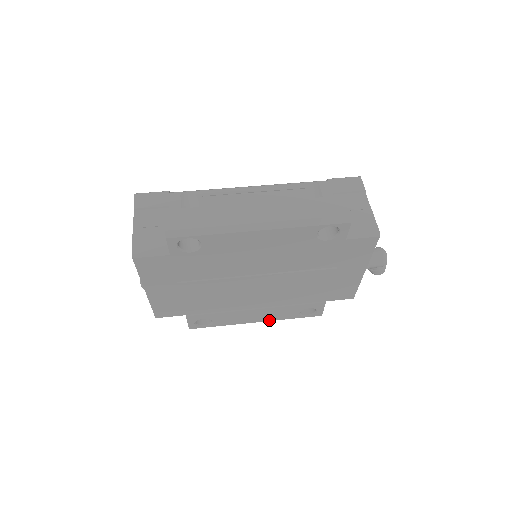
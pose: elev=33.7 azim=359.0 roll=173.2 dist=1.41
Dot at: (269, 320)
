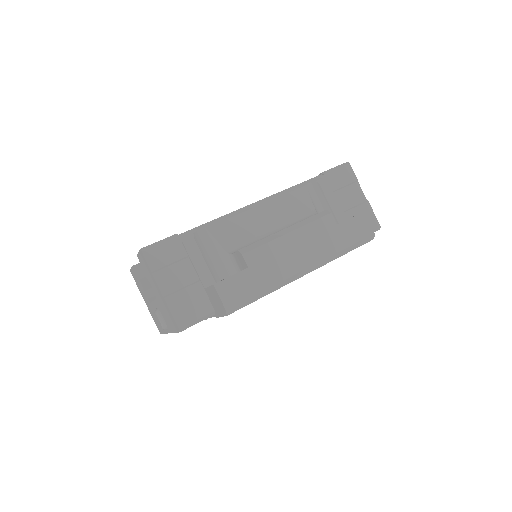
Dot at: occluded
